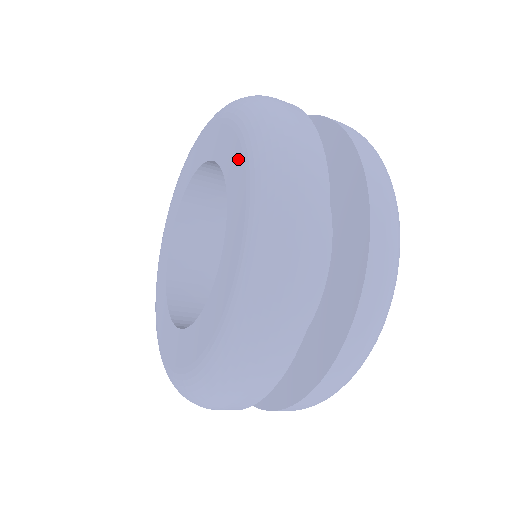
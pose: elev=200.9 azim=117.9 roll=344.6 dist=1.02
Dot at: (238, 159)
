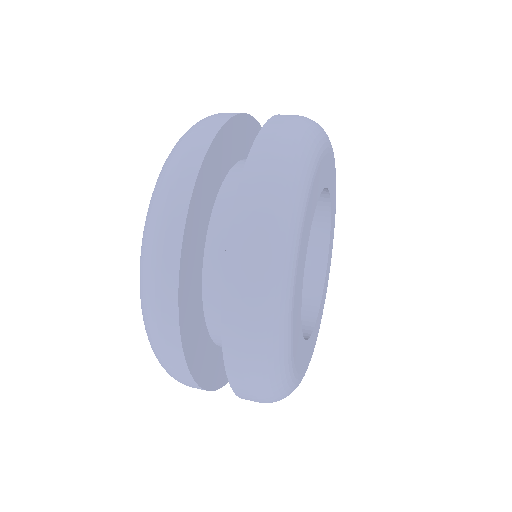
Dot at: occluded
